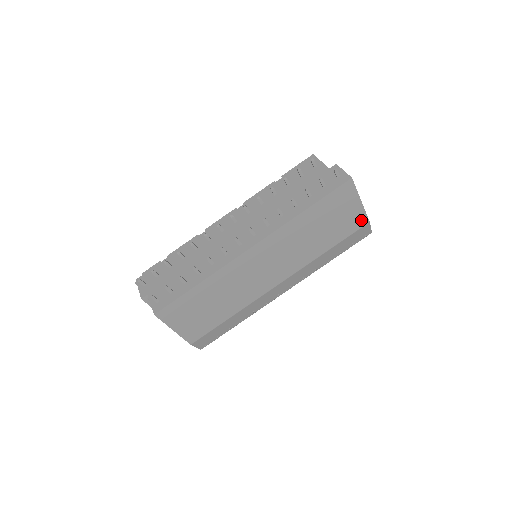
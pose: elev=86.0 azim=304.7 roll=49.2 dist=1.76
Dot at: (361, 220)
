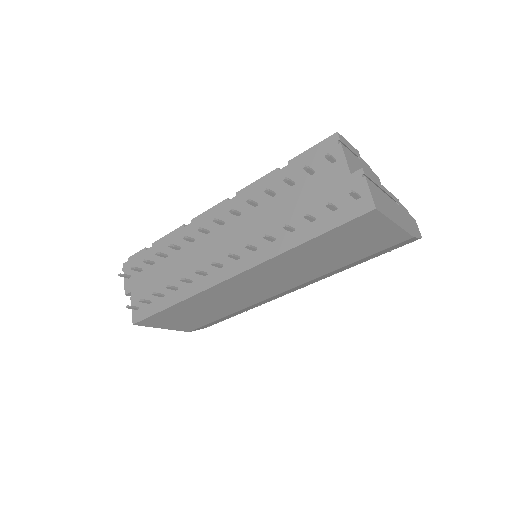
Dot at: (399, 238)
